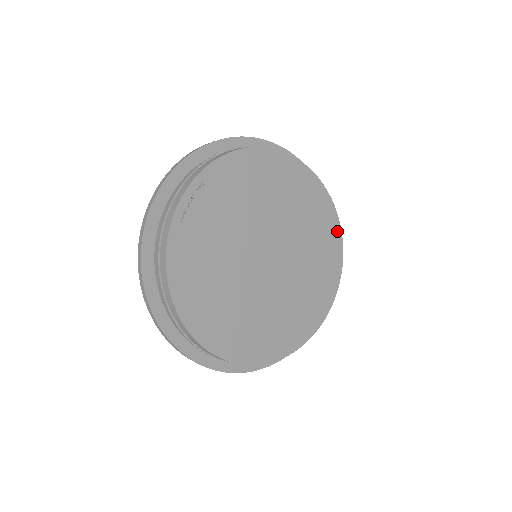
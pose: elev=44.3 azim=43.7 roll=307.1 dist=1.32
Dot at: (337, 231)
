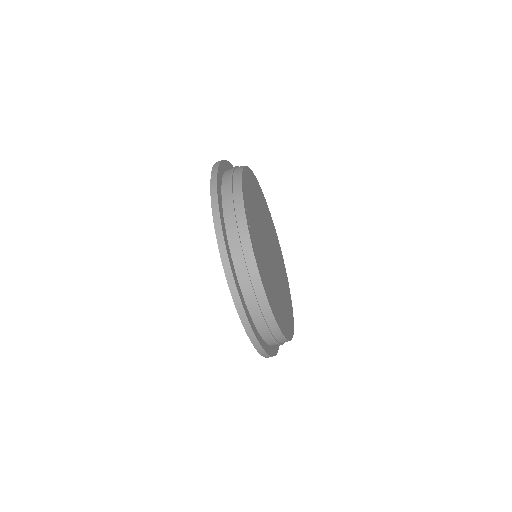
Dot at: (274, 226)
